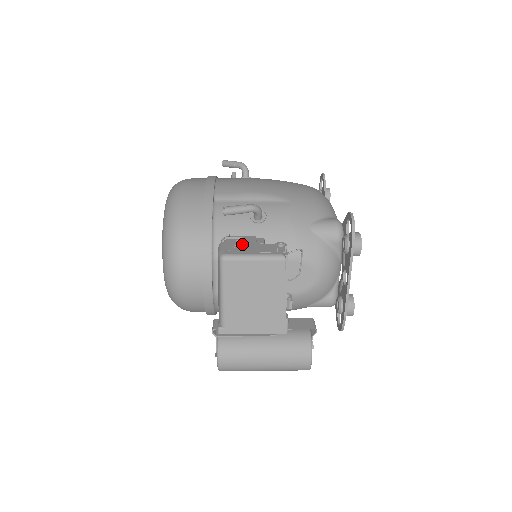
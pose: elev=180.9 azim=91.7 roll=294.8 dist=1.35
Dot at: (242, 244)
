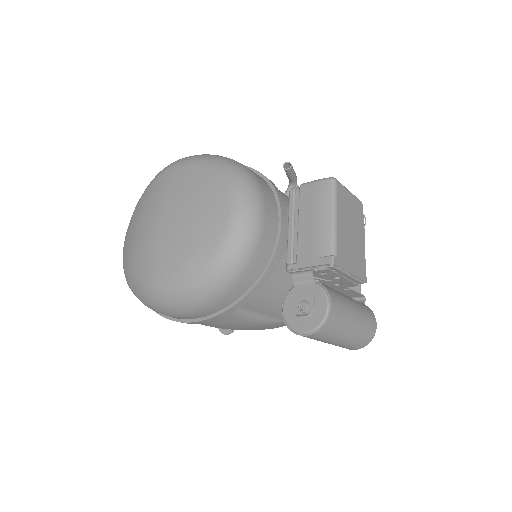
Dot at: occluded
